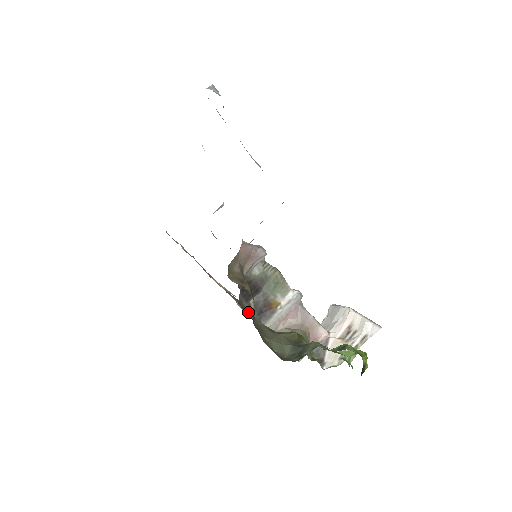
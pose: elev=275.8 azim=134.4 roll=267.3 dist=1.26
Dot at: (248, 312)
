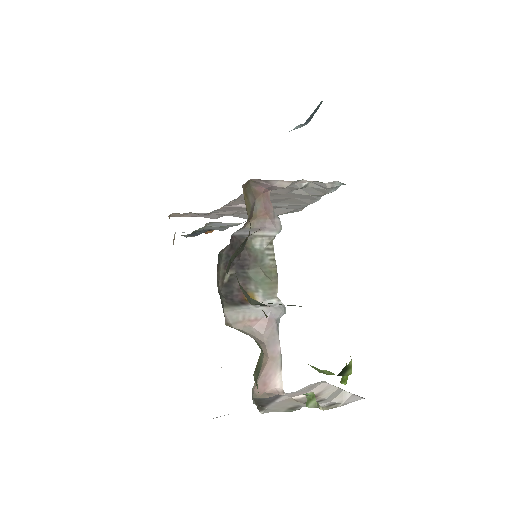
Dot at: (218, 278)
